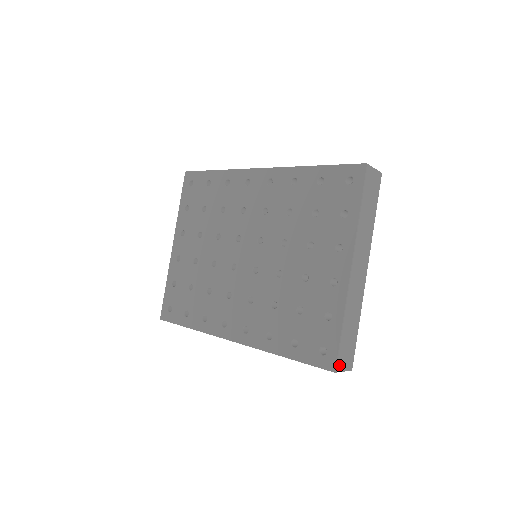
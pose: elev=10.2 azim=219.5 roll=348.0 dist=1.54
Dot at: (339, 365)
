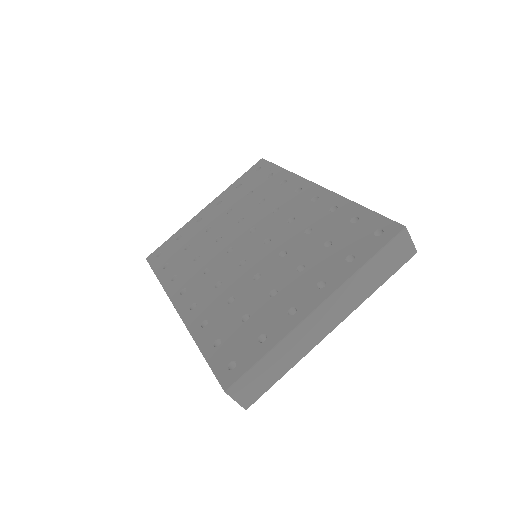
Dot at: (234, 389)
